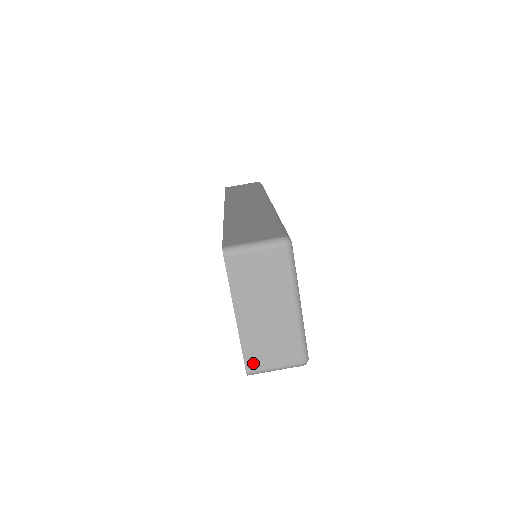
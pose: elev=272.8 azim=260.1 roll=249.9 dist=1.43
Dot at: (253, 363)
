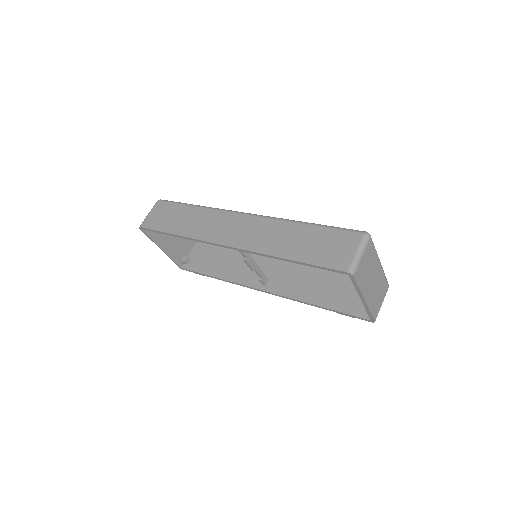
Dot at: (376, 313)
